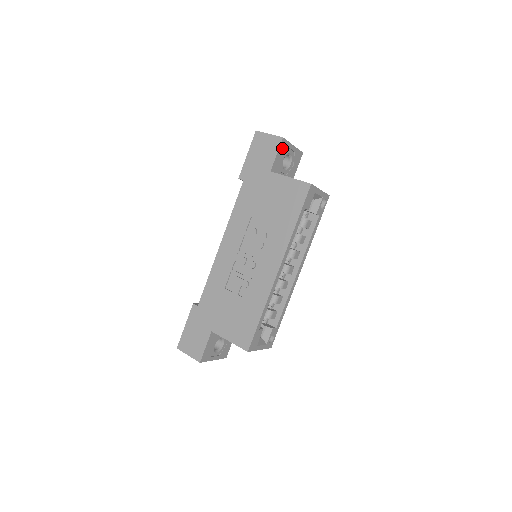
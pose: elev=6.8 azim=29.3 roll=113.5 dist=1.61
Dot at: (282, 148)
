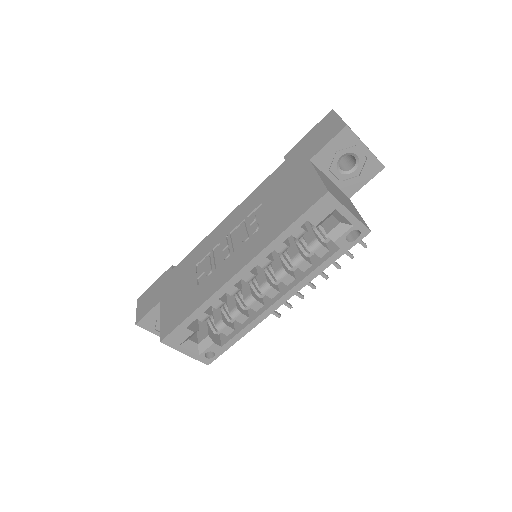
Dot at: (342, 139)
